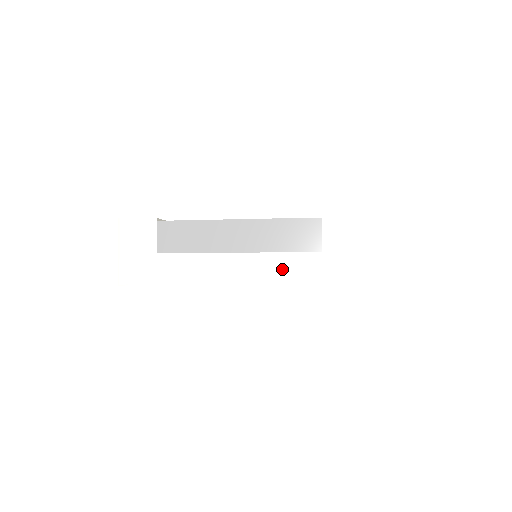
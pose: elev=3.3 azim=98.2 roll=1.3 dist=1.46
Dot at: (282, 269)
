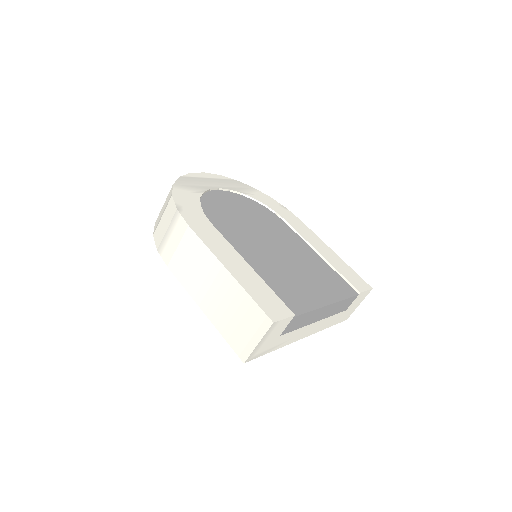
Dot at: (327, 323)
